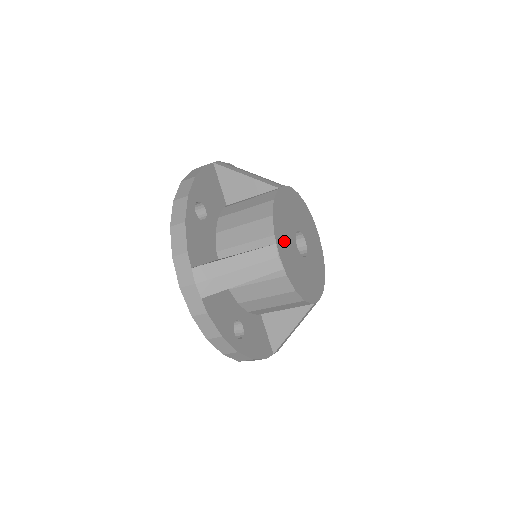
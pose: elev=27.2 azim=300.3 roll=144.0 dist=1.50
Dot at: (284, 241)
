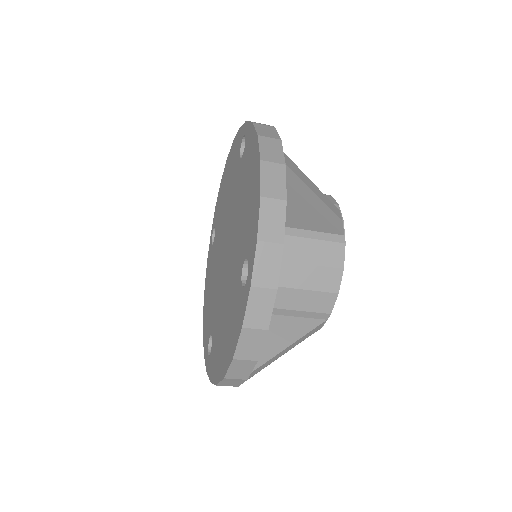
Dot at: occluded
